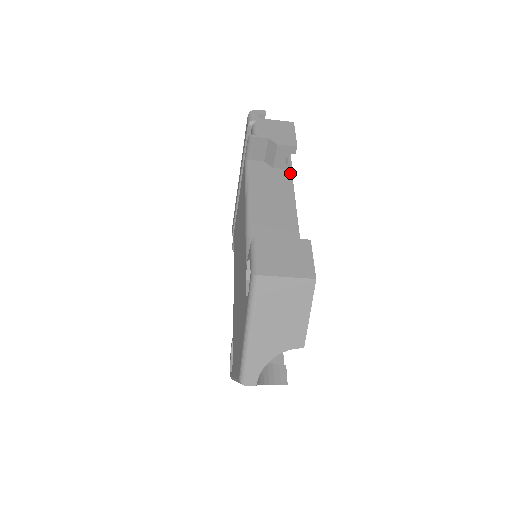
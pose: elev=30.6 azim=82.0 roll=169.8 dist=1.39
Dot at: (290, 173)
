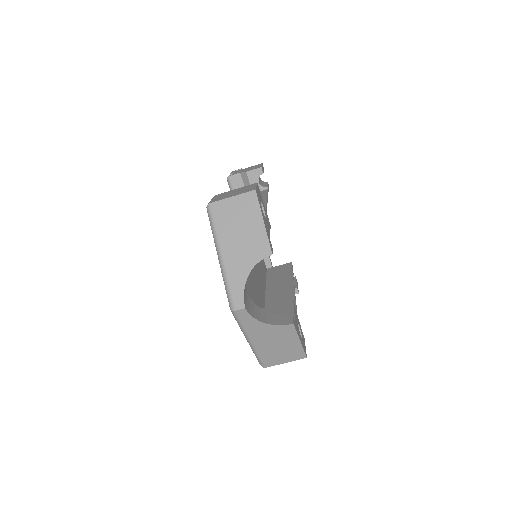
Dot at: (266, 190)
